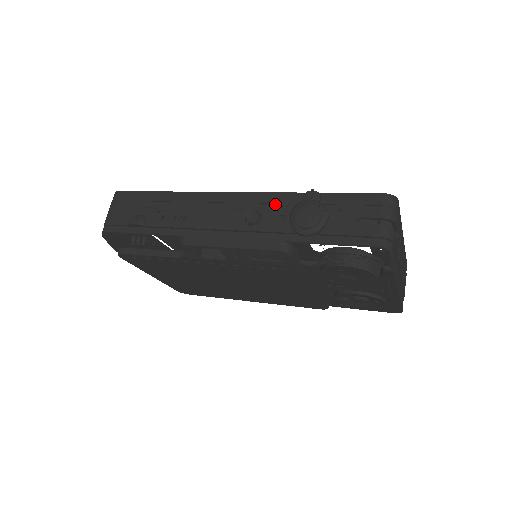
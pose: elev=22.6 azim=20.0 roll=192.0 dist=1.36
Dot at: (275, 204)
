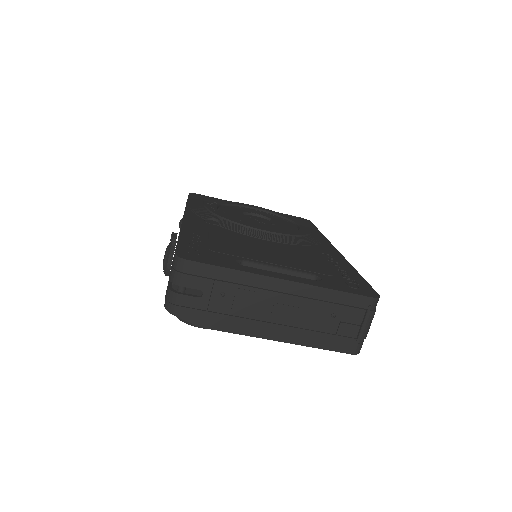
Dot at: (178, 236)
